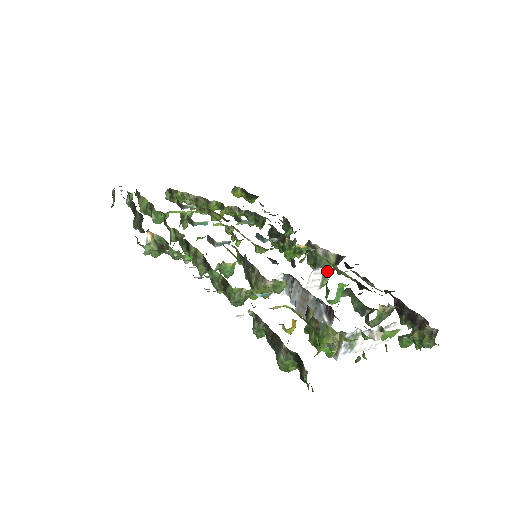
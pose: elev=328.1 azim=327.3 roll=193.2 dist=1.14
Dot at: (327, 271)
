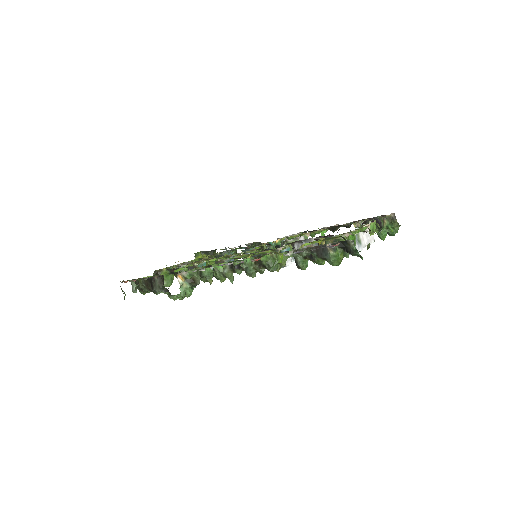
Dot at: (306, 238)
